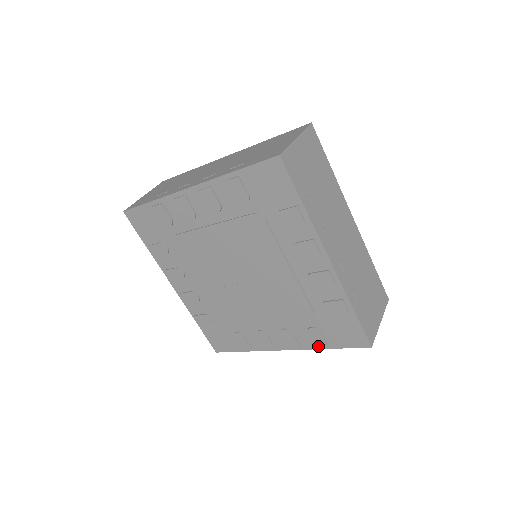
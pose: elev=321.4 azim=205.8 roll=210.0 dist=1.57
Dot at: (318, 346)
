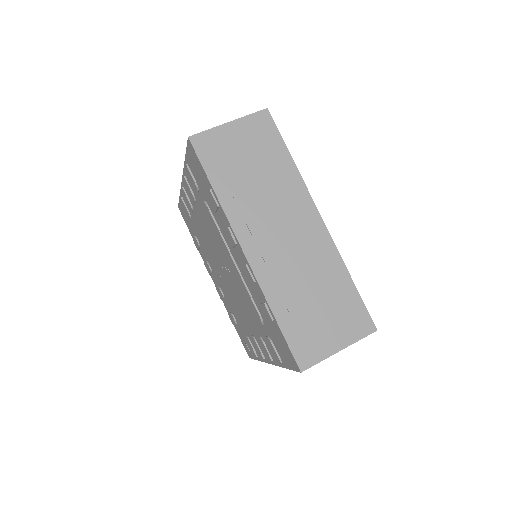
Dot at: (277, 362)
